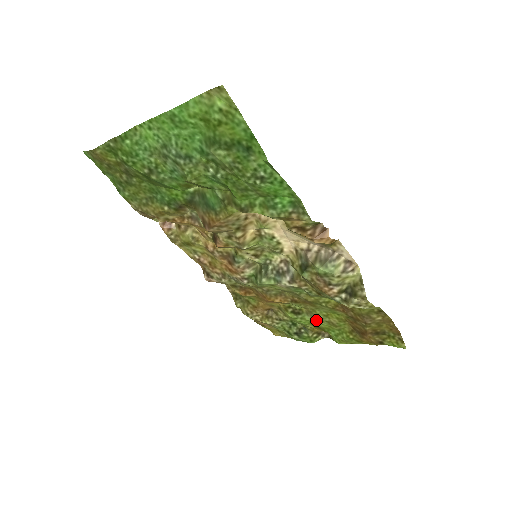
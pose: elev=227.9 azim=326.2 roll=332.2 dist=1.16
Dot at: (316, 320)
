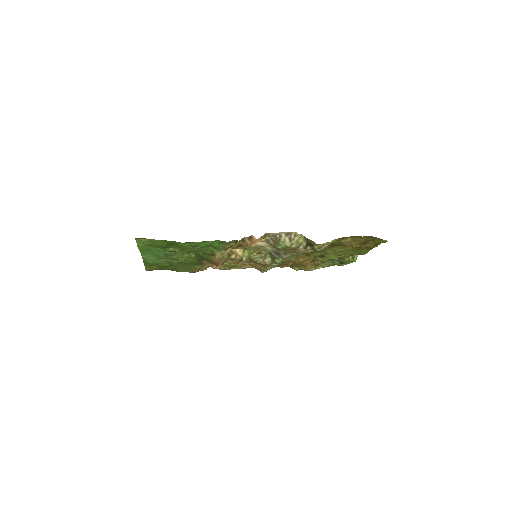
Dot at: (334, 254)
